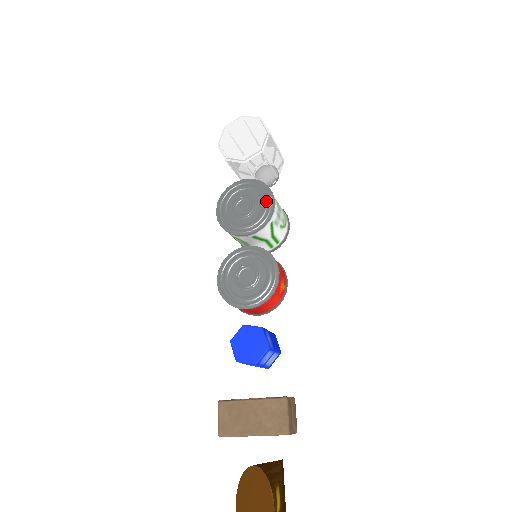
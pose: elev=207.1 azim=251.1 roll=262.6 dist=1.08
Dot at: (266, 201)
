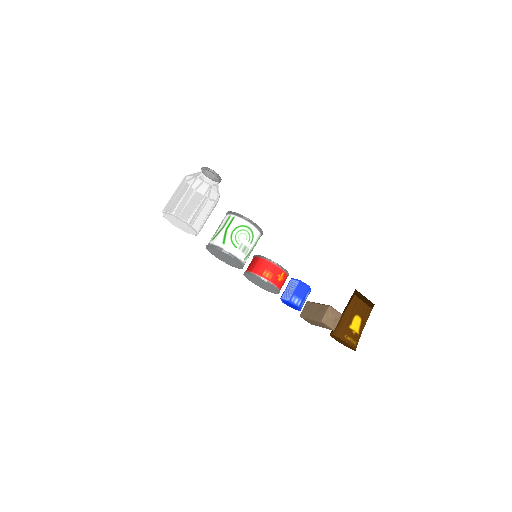
Dot at: (230, 258)
